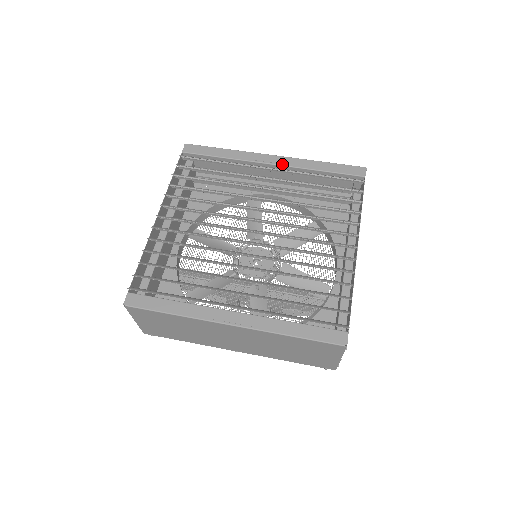
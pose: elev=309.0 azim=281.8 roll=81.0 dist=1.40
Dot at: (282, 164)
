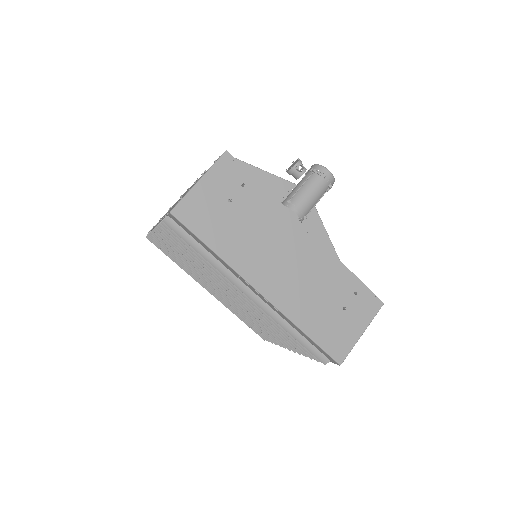
Dot at: (265, 302)
